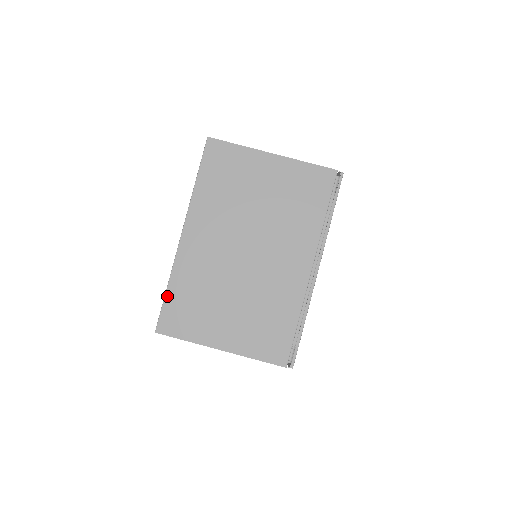
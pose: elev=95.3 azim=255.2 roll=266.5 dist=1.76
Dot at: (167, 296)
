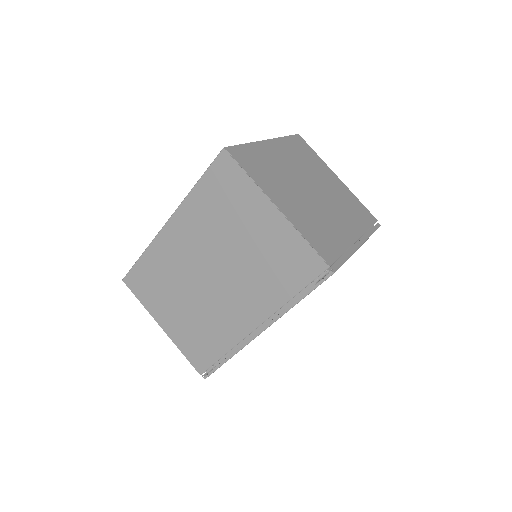
Dot at: (139, 262)
